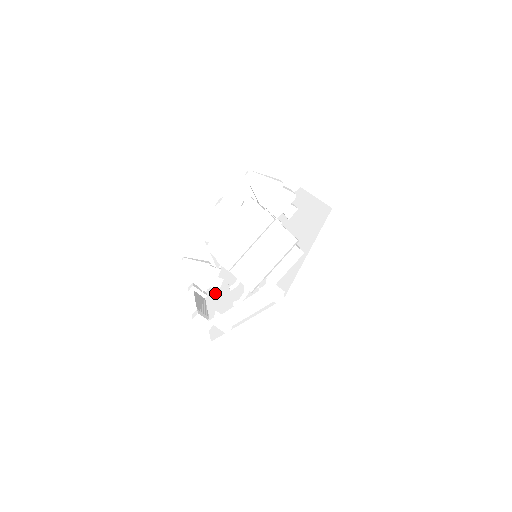
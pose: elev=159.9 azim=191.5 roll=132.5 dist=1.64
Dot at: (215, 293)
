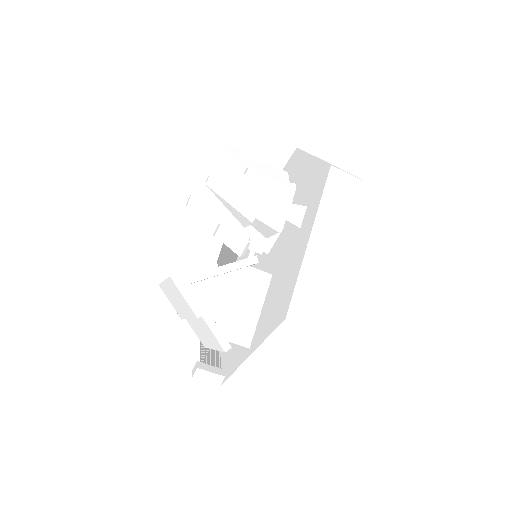
Dot at: occluded
